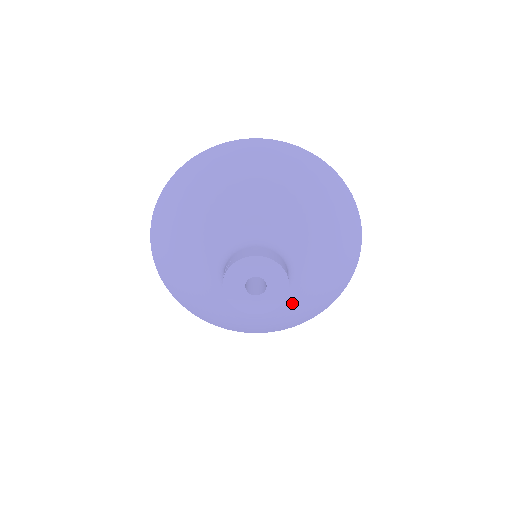
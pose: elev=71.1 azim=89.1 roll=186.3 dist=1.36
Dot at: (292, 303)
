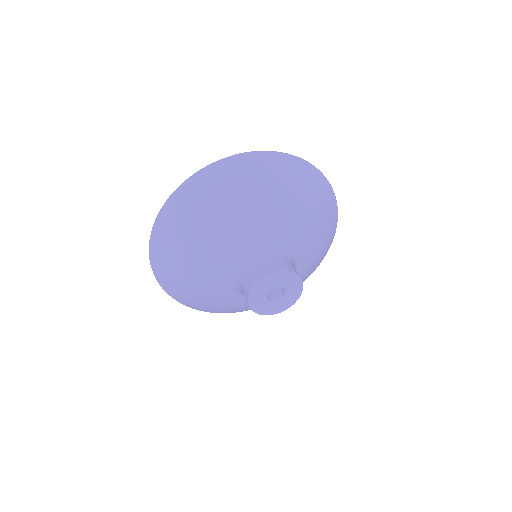
Dot at: (305, 269)
